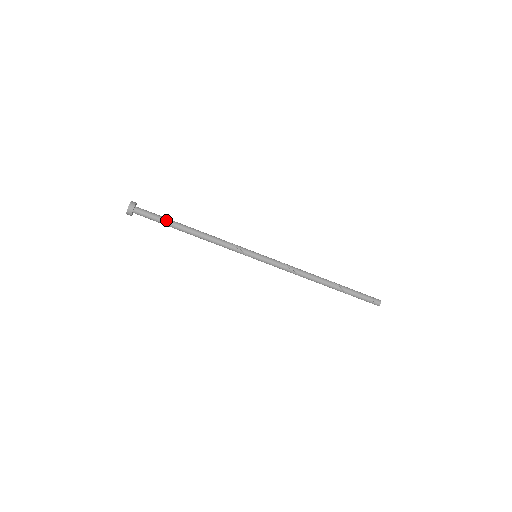
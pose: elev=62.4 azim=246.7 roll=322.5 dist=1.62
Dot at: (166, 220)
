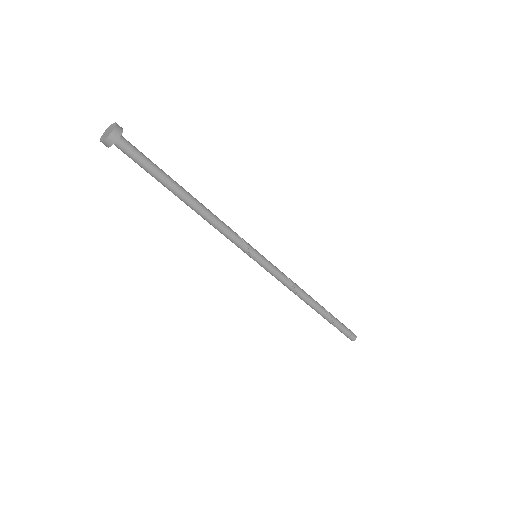
Dot at: (161, 170)
